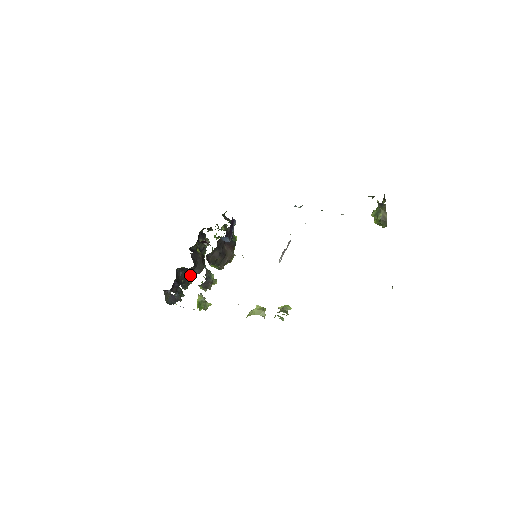
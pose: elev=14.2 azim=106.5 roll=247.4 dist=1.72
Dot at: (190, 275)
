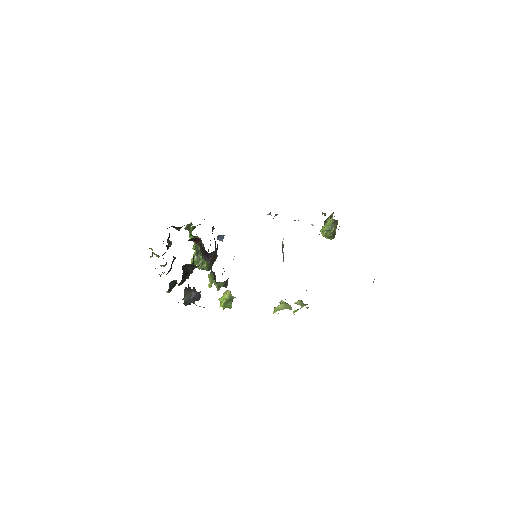
Dot at: (187, 274)
